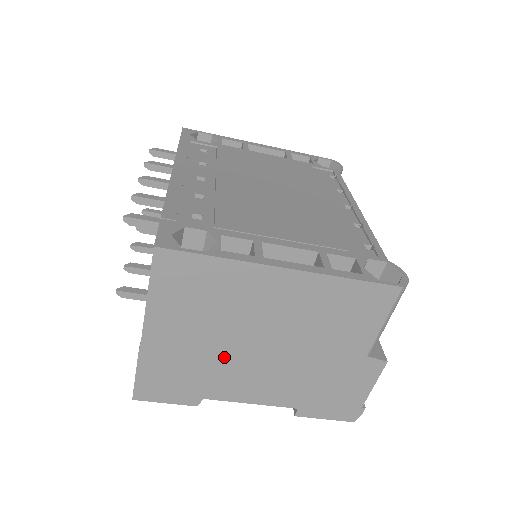
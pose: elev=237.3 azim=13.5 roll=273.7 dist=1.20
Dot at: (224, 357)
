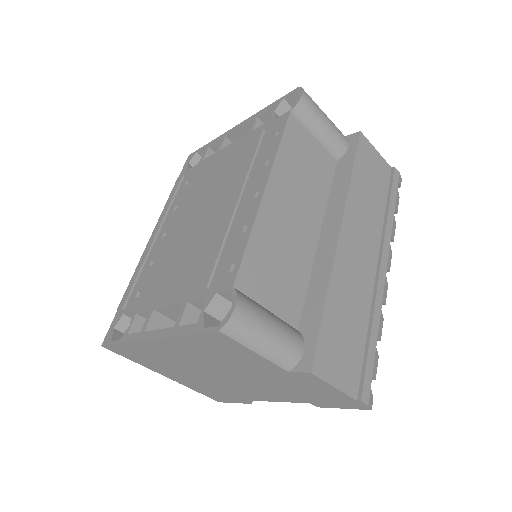
Dot at: (215, 382)
